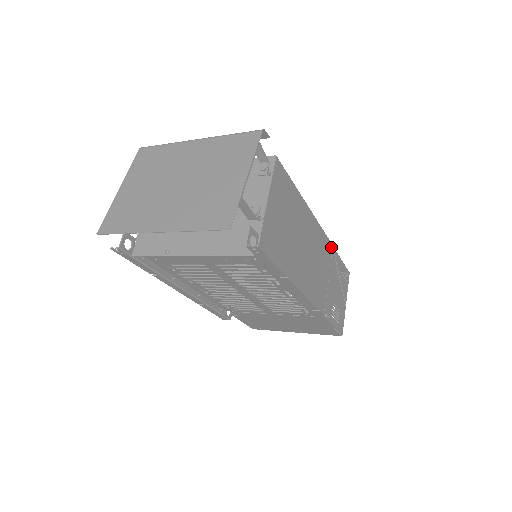
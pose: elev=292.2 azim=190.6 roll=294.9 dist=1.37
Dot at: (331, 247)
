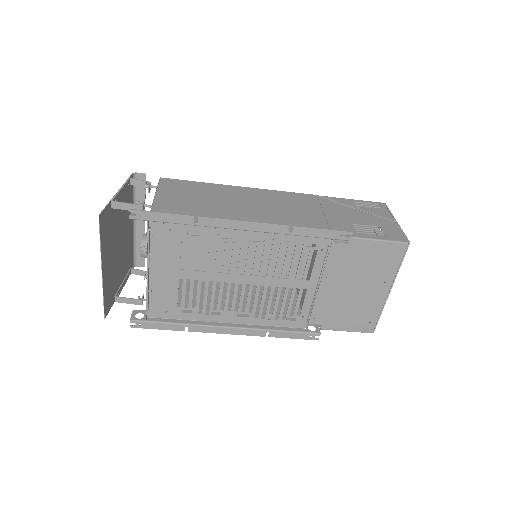
Dot at: (313, 197)
